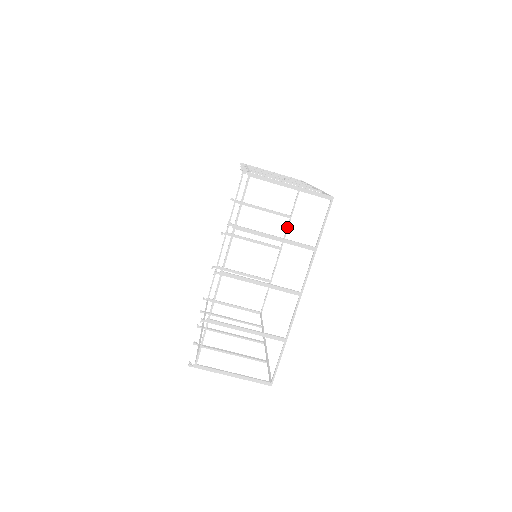
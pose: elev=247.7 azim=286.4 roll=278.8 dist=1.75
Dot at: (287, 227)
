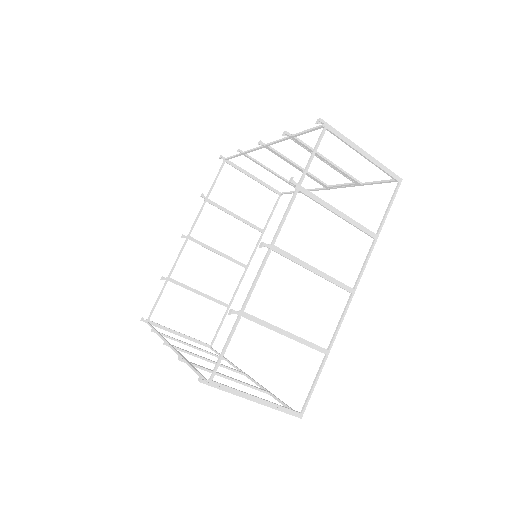
Dot at: (258, 243)
